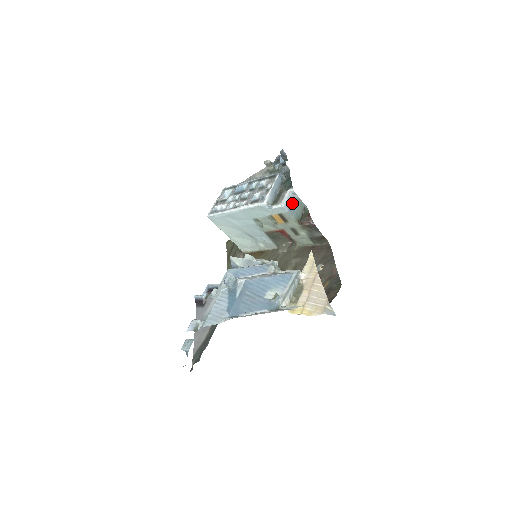
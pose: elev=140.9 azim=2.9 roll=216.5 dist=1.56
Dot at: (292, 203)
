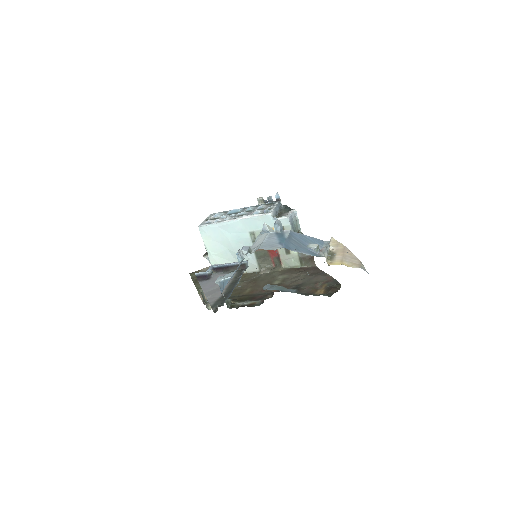
Dot at: (293, 221)
